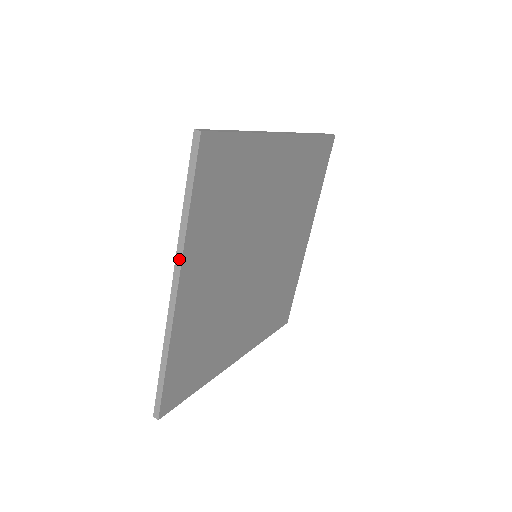
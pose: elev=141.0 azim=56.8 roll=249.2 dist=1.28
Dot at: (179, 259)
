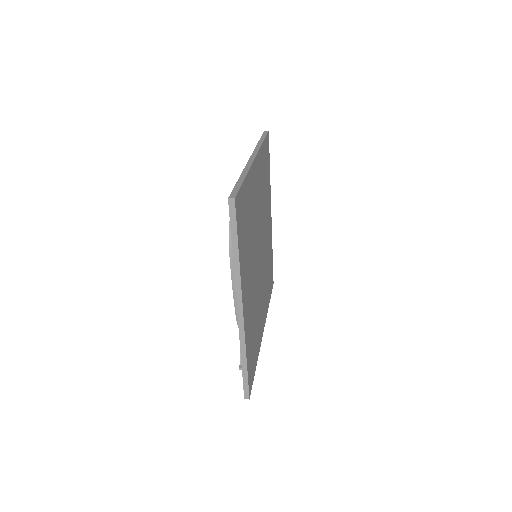
Dot at: (257, 150)
